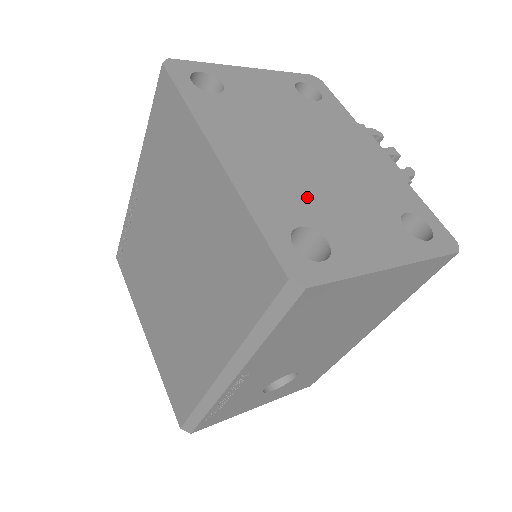
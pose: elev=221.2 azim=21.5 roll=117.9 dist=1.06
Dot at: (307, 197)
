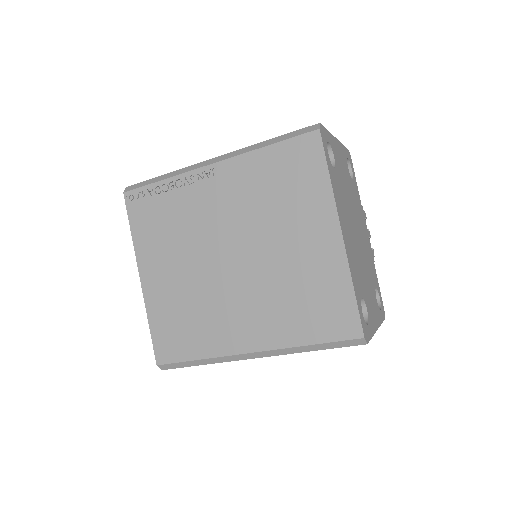
Dot at: (361, 273)
